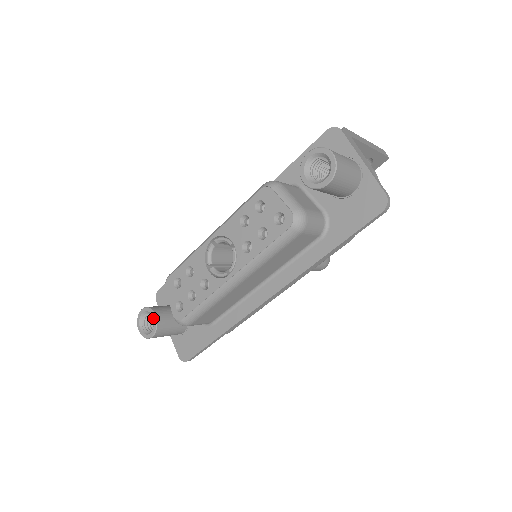
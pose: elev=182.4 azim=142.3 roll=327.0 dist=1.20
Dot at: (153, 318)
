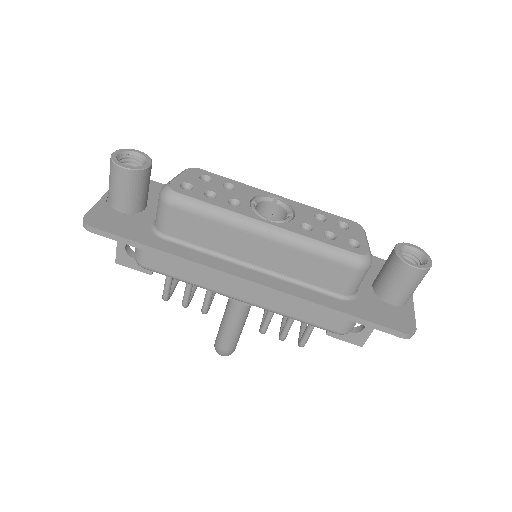
Dot at: (145, 164)
